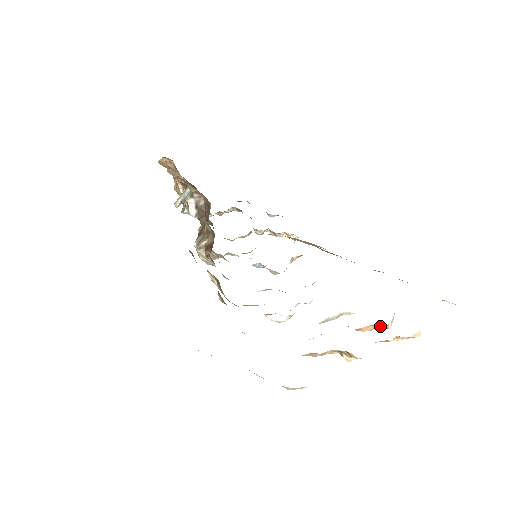
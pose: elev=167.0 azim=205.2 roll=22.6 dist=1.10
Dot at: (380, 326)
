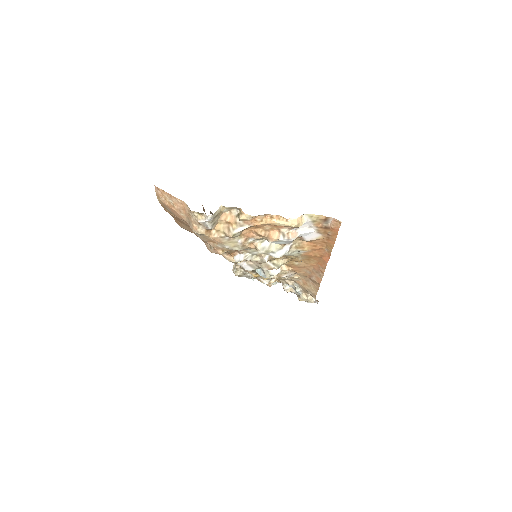
Dot at: (282, 233)
